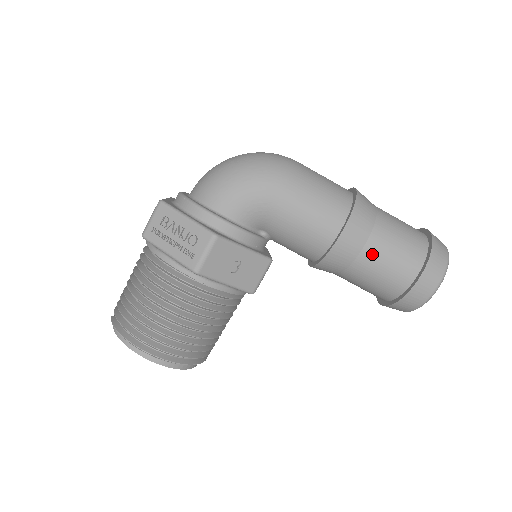
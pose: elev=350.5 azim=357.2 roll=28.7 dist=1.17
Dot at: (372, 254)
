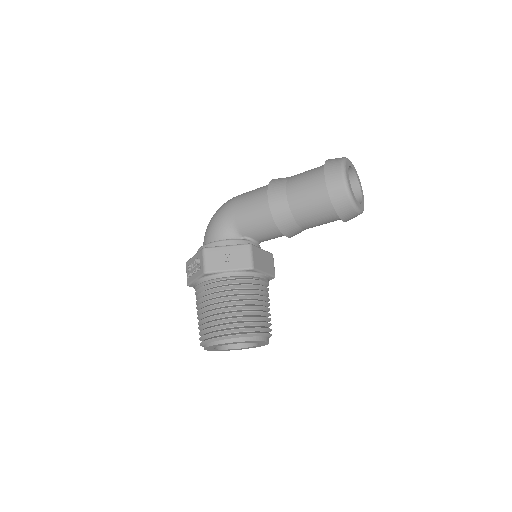
Dot at: (294, 194)
